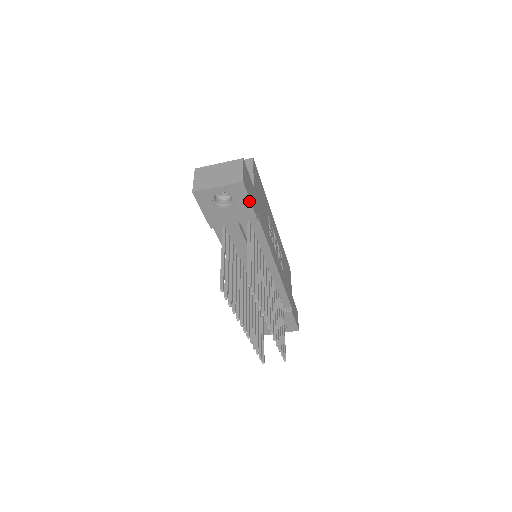
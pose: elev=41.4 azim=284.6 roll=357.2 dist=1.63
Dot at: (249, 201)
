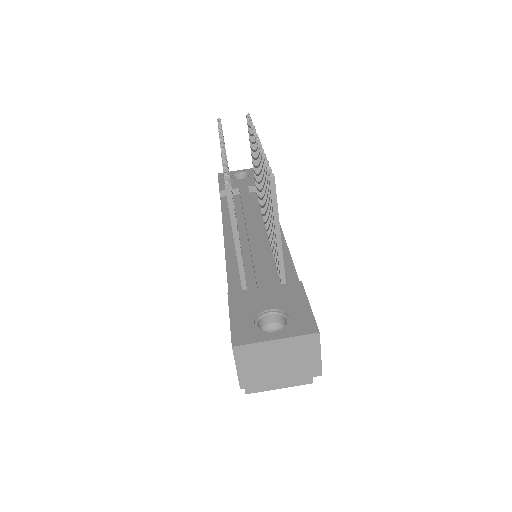
Dot at: occluded
